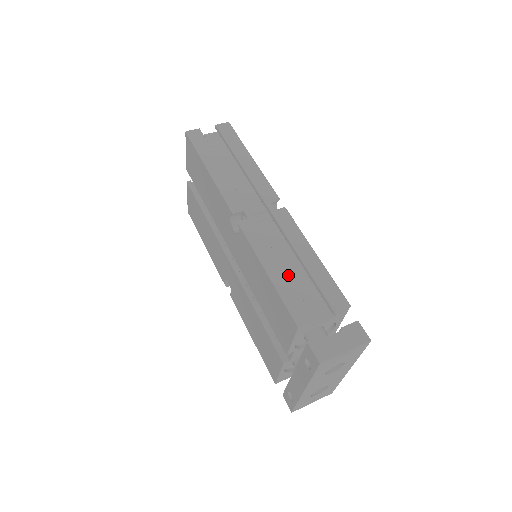
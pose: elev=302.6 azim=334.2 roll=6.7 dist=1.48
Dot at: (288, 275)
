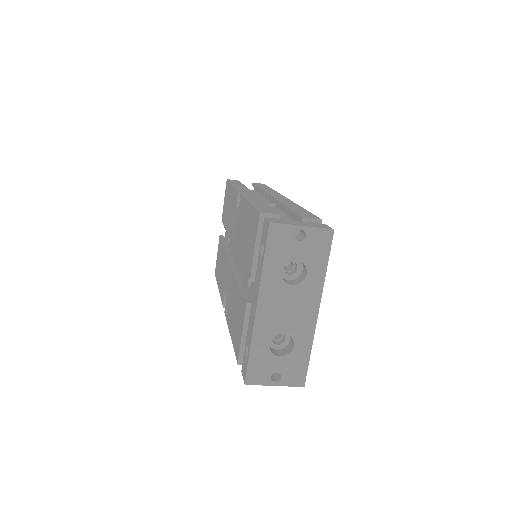
Dot at: occluded
